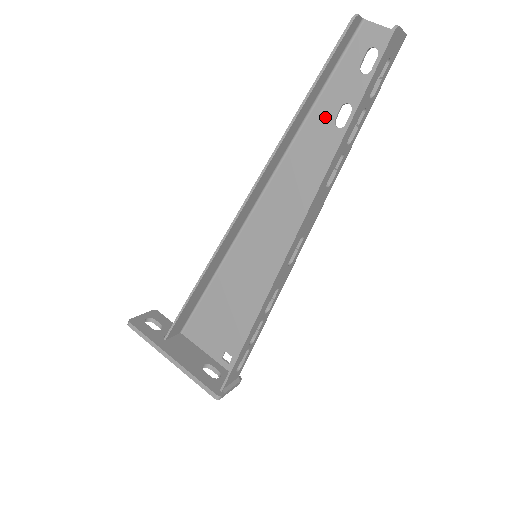
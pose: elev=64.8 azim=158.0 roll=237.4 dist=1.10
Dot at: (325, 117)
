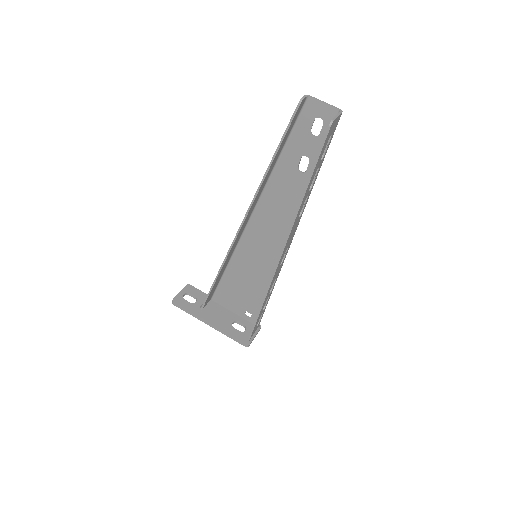
Dot at: (290, 164)
